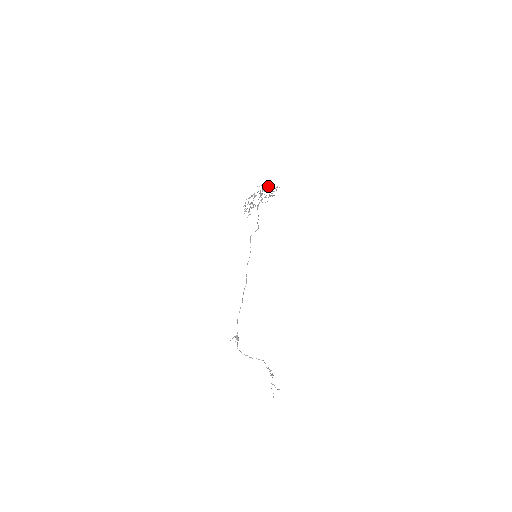
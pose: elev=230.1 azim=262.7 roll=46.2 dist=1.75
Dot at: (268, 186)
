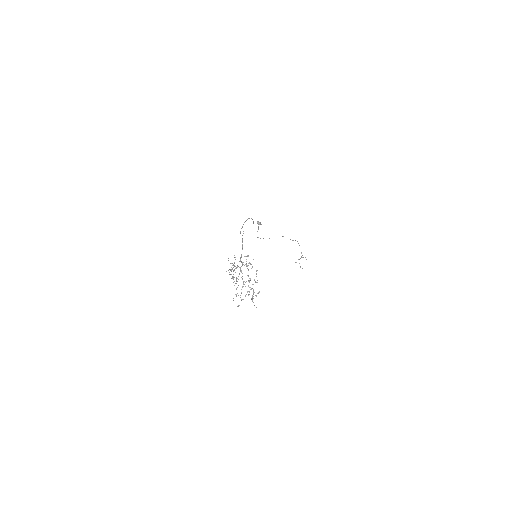
Dot at: occluded
